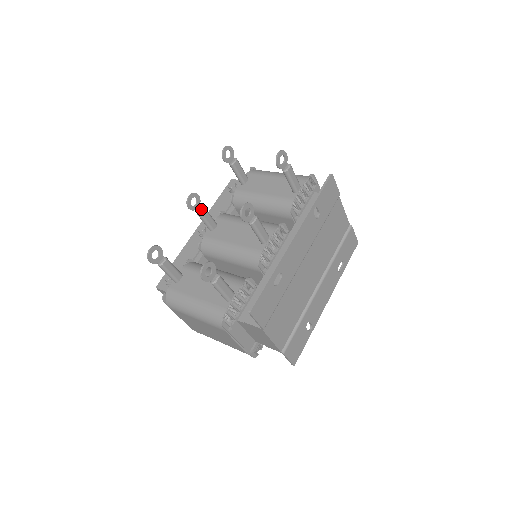
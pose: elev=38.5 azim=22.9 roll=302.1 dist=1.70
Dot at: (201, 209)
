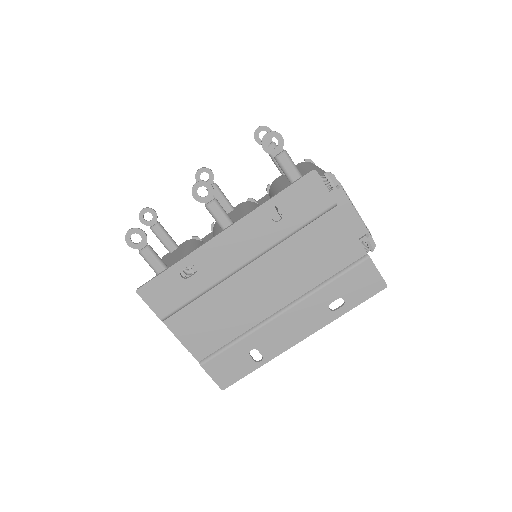
Dot at: occluded
